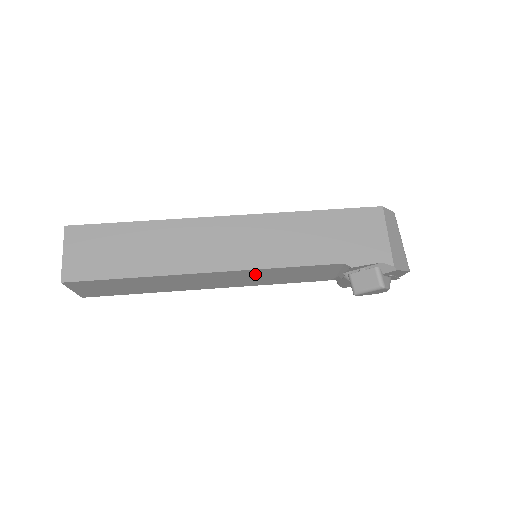
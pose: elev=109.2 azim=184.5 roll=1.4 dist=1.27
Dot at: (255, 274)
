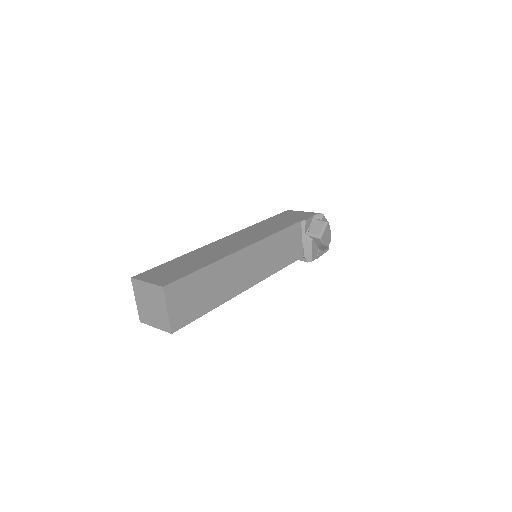
Dot at: (267, 249)
